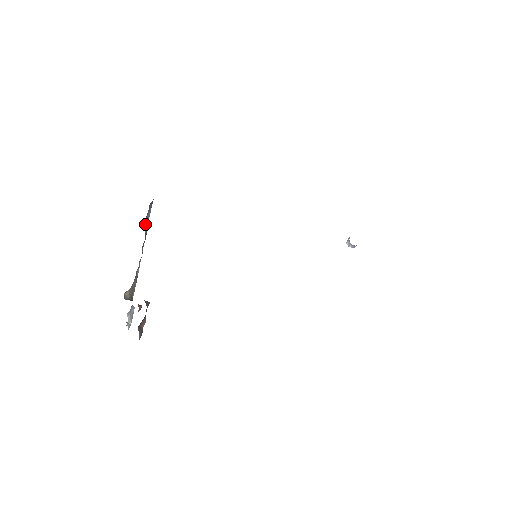
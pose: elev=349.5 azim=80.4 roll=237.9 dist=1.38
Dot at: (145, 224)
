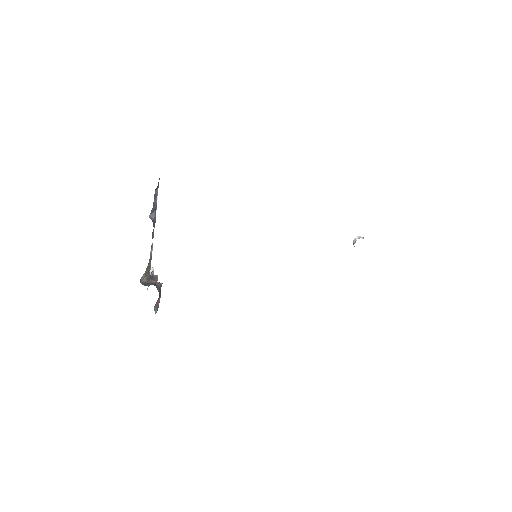
Dot at: (153, 210)
